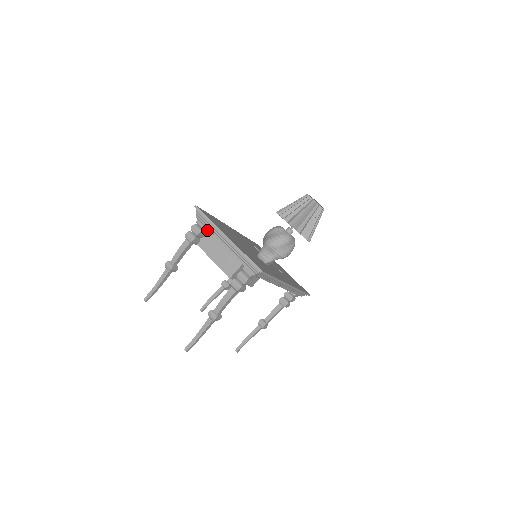
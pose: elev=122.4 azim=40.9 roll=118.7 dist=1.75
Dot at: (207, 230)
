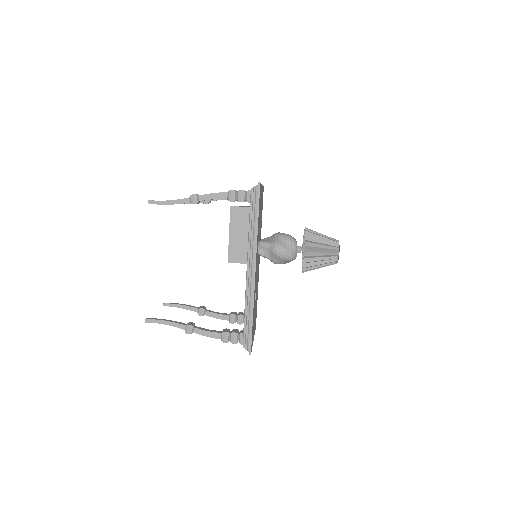
Dot at: occluded
